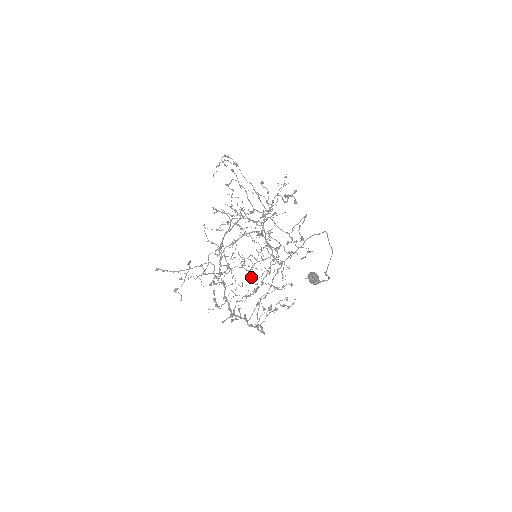
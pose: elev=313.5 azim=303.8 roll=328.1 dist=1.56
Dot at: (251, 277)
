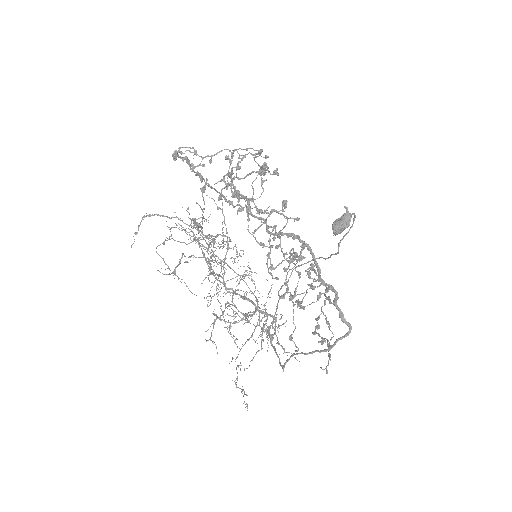
Dot at: (272, 265)
